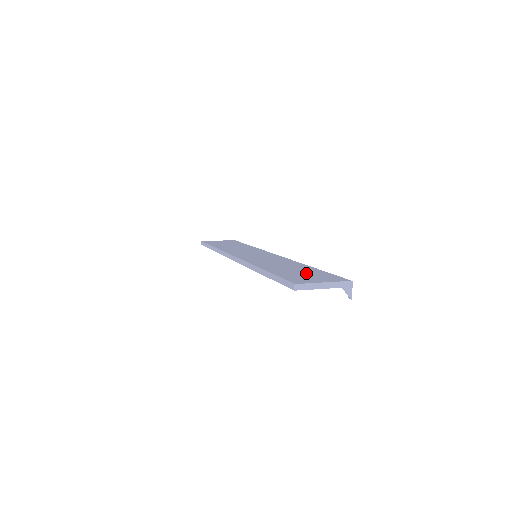
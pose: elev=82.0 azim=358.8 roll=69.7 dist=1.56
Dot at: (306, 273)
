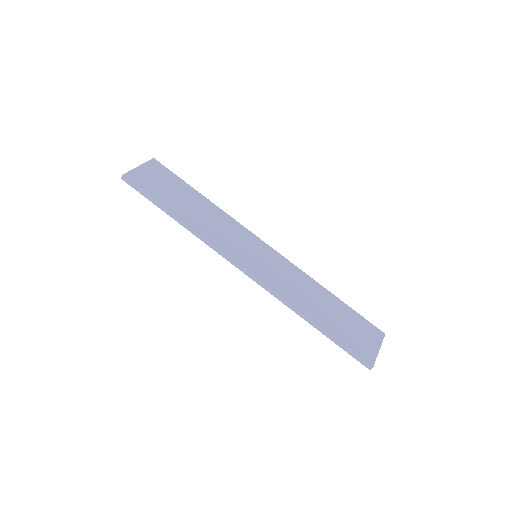
Dot at: (349, 323)
